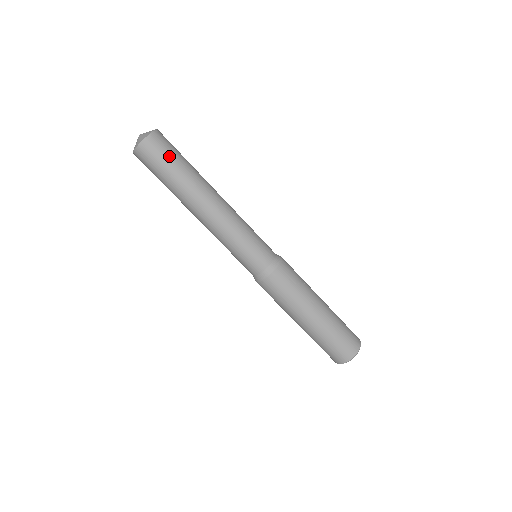
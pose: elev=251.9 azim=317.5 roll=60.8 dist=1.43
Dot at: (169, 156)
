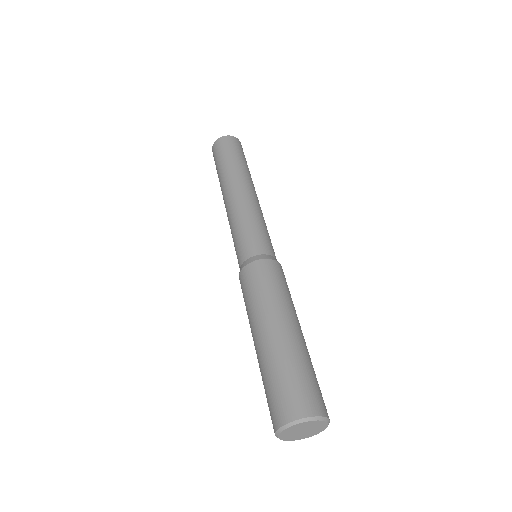
Dot at: occluded
